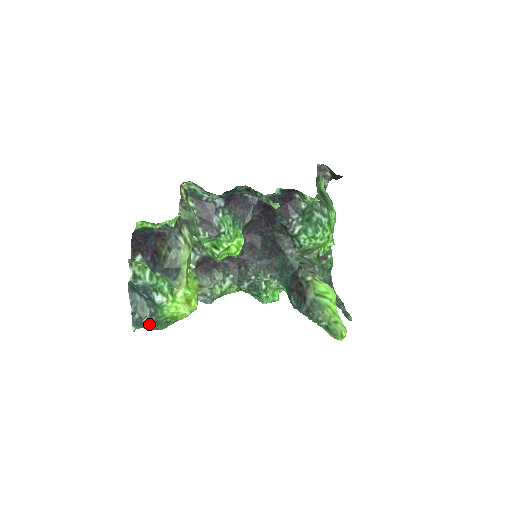
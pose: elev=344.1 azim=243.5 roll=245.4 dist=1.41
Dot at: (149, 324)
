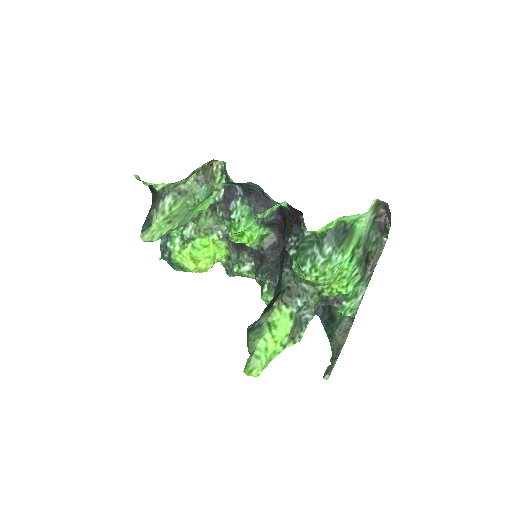
Dot at: (169, 260)
